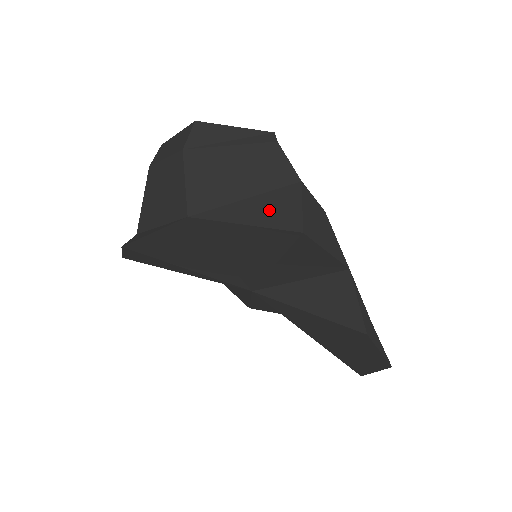
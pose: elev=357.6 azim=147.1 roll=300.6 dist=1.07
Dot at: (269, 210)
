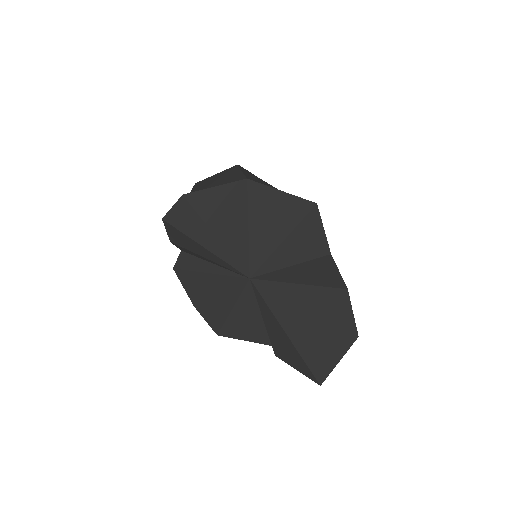
Dot at: occluded
